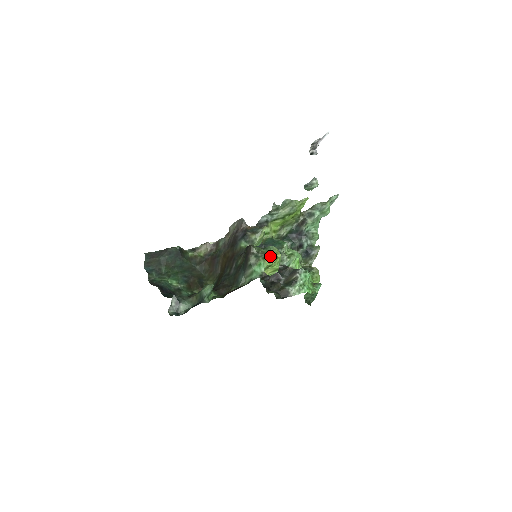
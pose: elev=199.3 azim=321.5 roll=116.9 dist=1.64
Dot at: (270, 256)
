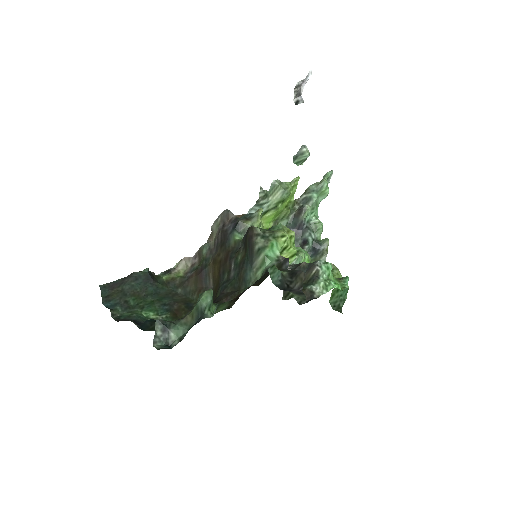
Dot at: (282, 233)
